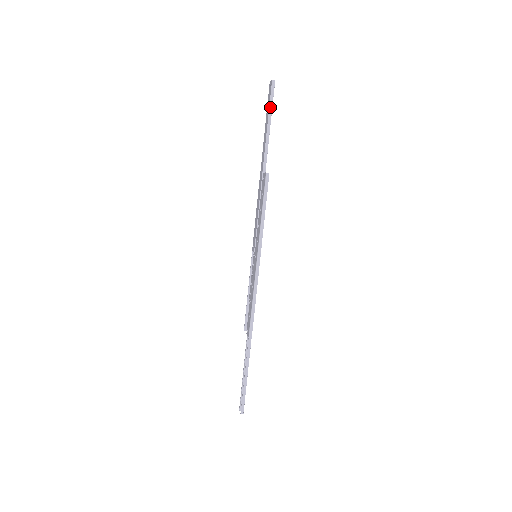
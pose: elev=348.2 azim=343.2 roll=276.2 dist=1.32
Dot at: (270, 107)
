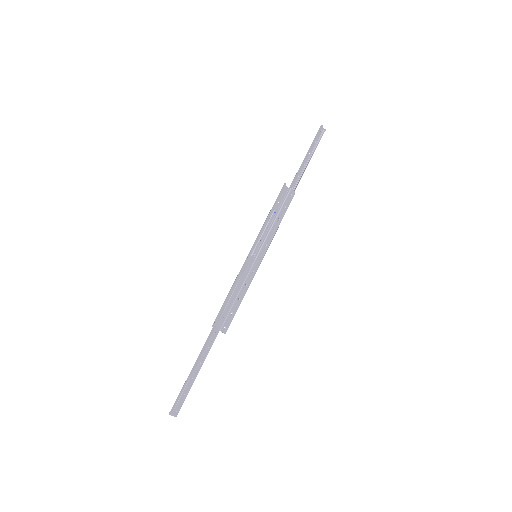
Dot at: (313, 143)
